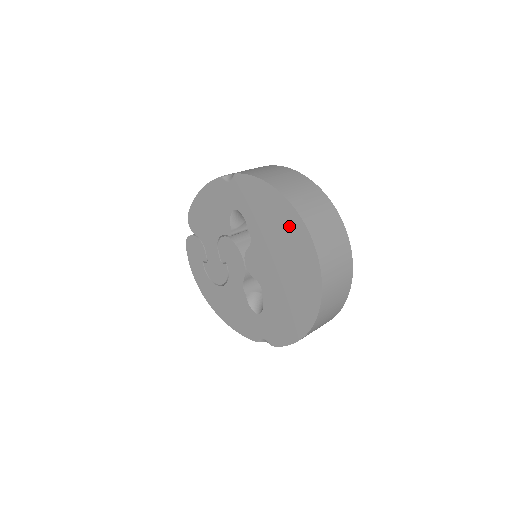
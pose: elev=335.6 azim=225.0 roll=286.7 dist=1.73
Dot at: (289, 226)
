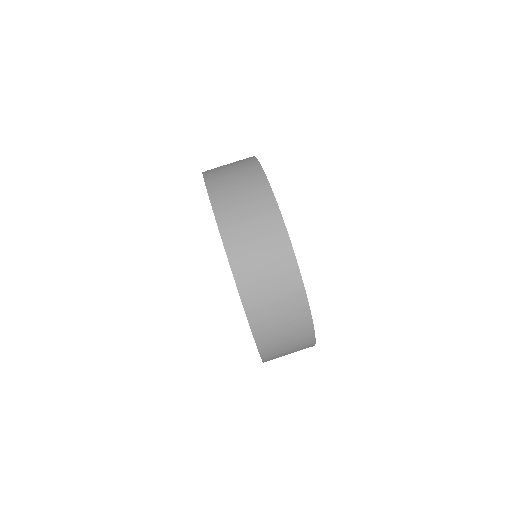
Dot at: occluded
